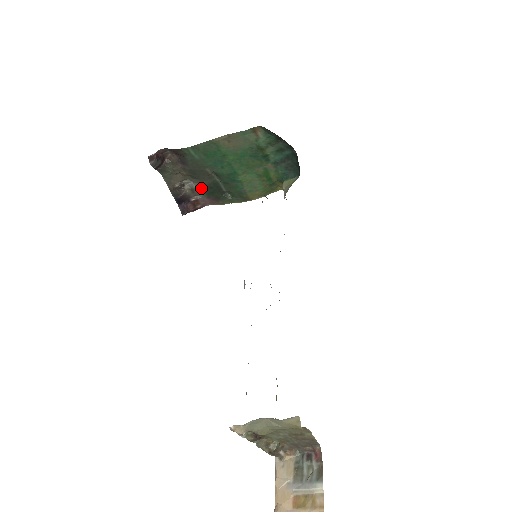
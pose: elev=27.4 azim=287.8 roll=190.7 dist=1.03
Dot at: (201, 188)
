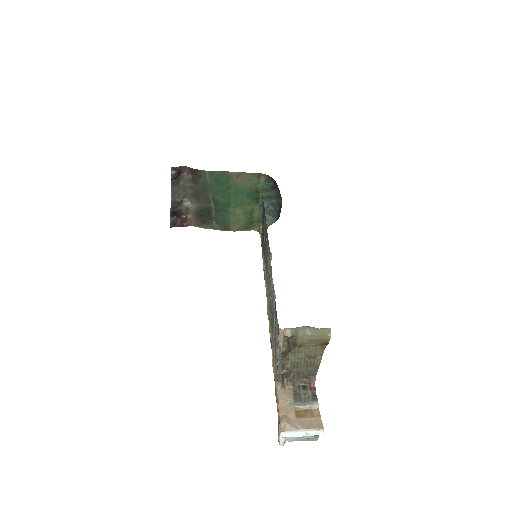
Dot at: (195, 209)
